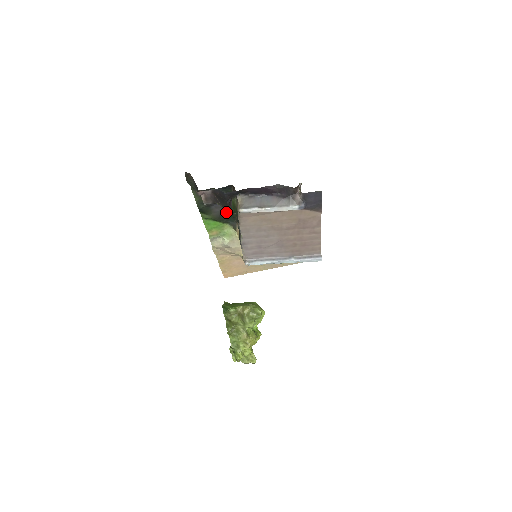
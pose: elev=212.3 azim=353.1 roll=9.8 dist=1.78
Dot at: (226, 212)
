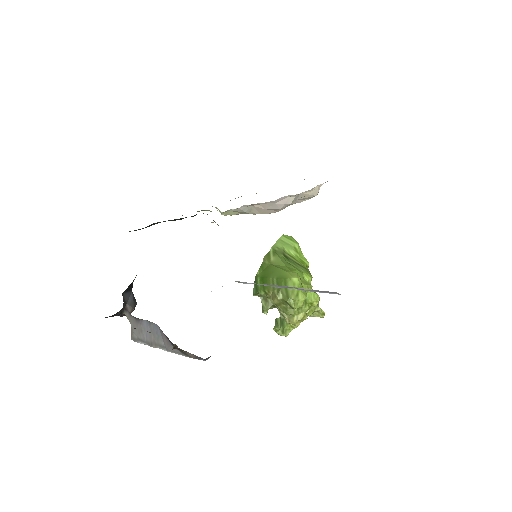
Dot at: occluded
